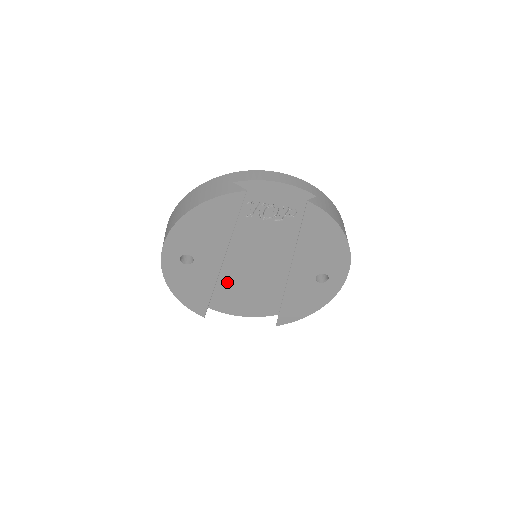
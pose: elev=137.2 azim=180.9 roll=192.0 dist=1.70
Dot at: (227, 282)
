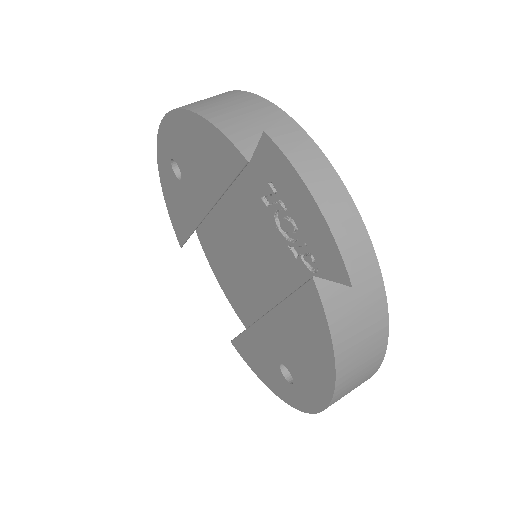
Dot at: (221, 243)
